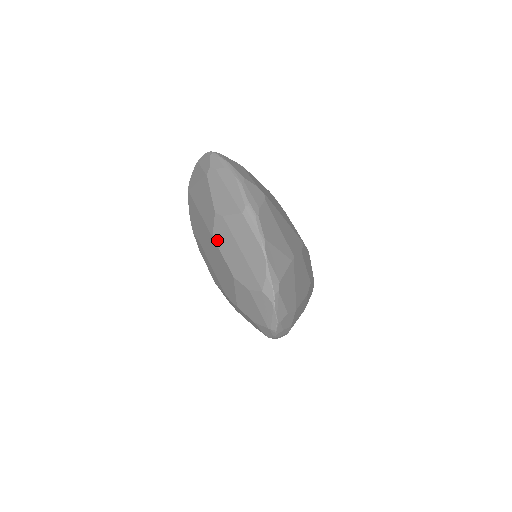
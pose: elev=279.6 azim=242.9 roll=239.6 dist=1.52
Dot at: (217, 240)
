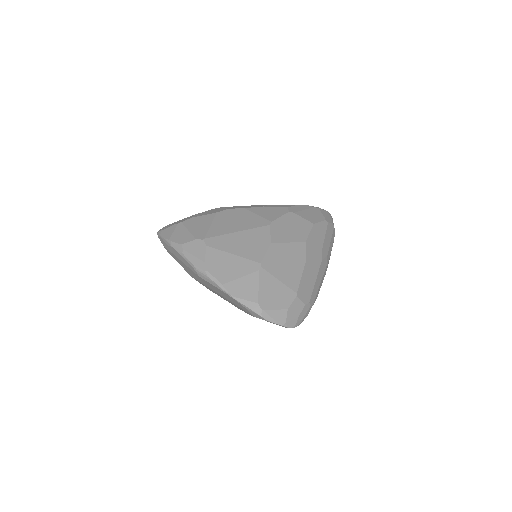
Dot at: (212, 291)
